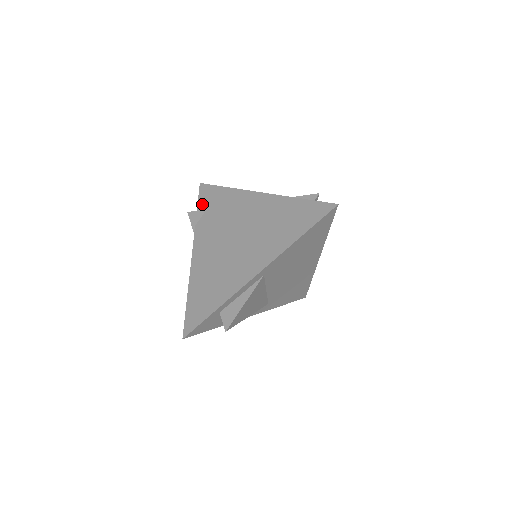
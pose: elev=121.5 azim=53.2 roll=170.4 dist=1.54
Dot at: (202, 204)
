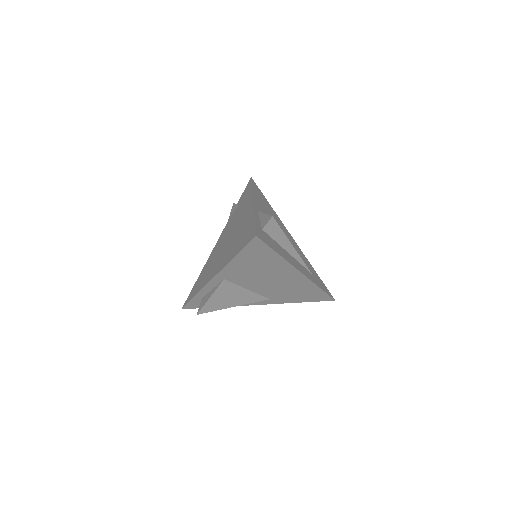
Dot at: (240, 199)
